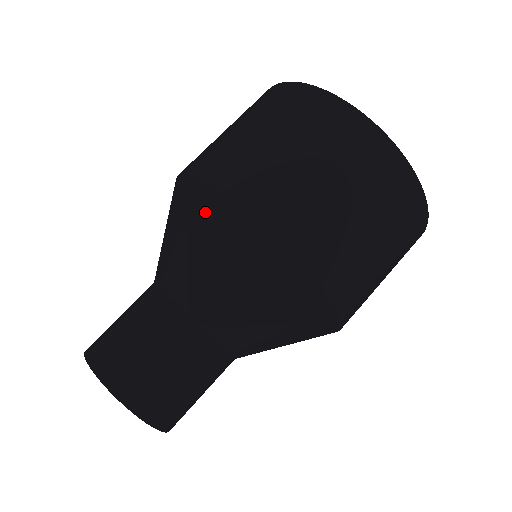
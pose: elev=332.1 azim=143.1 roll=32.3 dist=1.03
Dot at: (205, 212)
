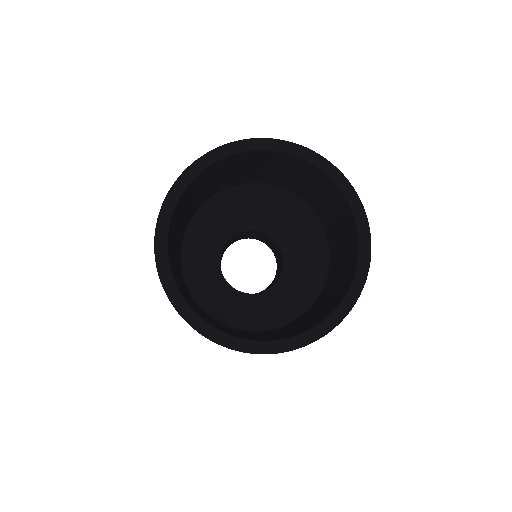
Dot at: occluded
